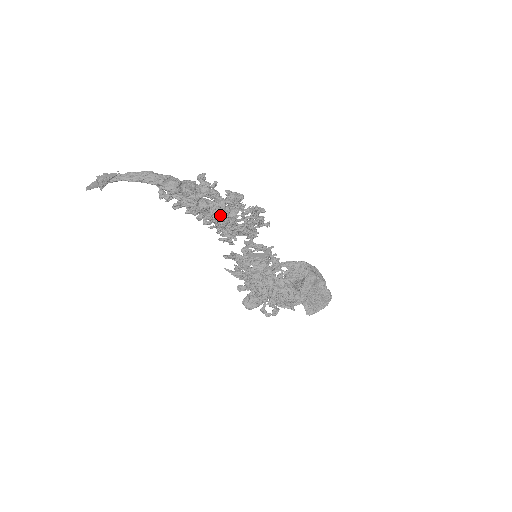
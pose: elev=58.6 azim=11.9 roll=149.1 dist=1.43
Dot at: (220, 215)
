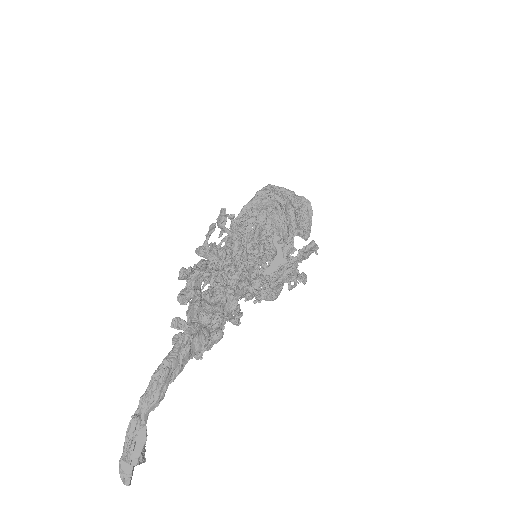
Dot at: (251, 292)
